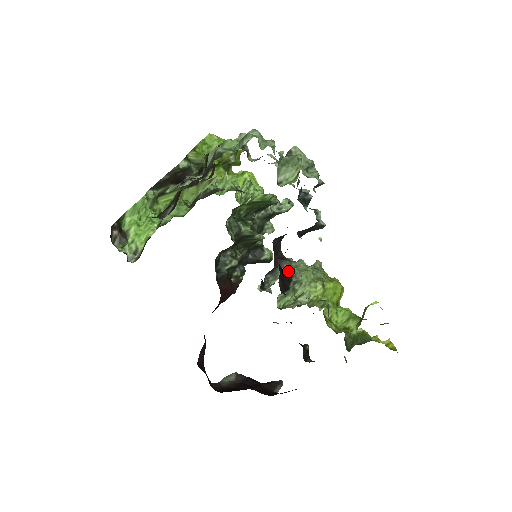
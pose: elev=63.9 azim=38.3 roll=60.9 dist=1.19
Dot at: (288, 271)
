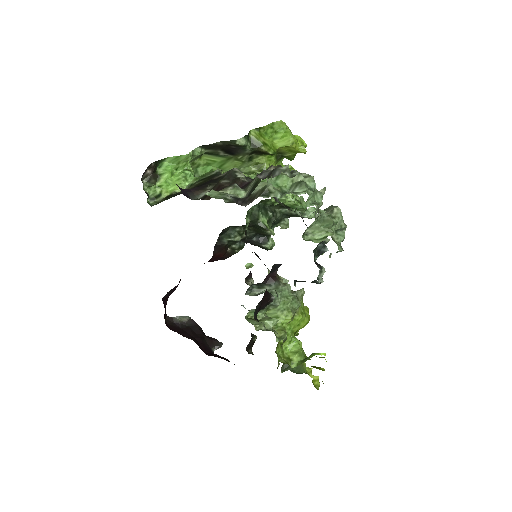
Dot at: (271, 295)
